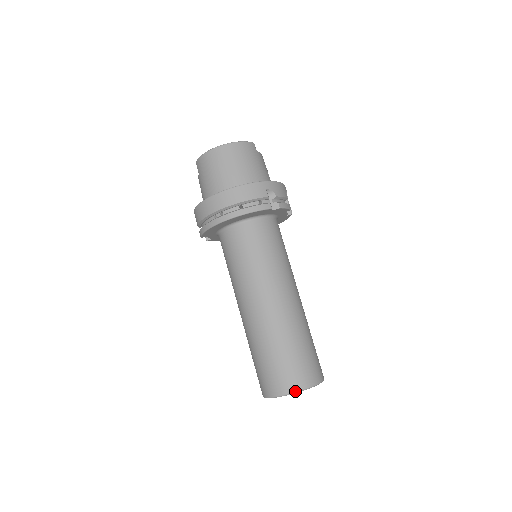
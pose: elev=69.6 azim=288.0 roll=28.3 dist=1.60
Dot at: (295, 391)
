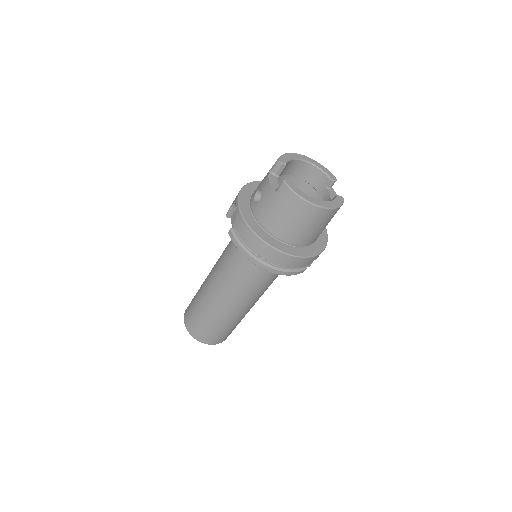
Dot at: occluded
